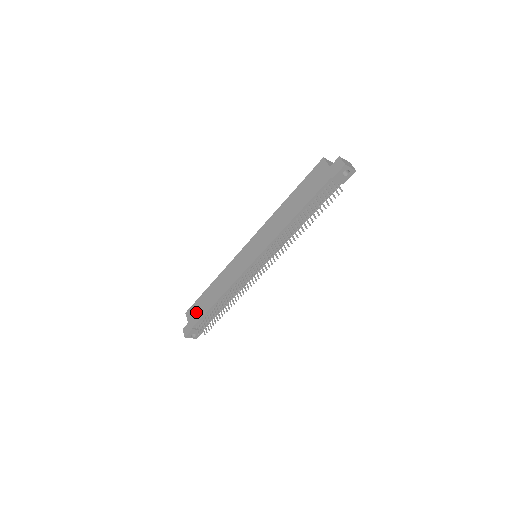
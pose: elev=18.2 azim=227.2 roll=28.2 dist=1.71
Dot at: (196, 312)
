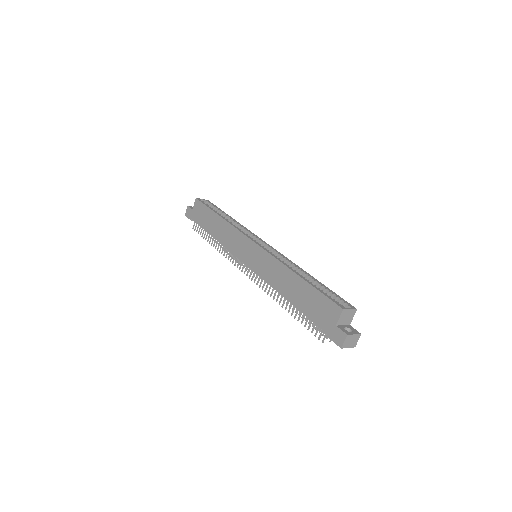
Dot at: (200, 214)
